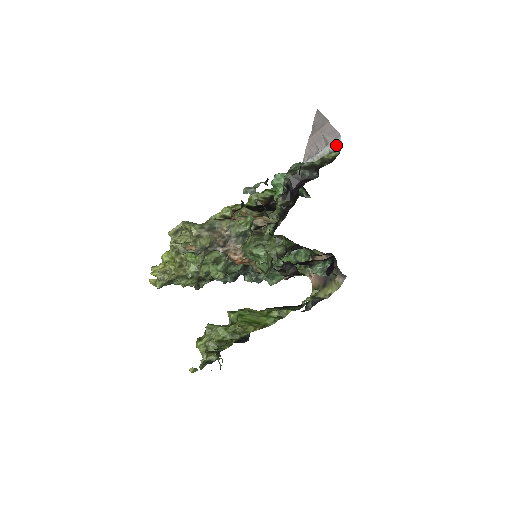
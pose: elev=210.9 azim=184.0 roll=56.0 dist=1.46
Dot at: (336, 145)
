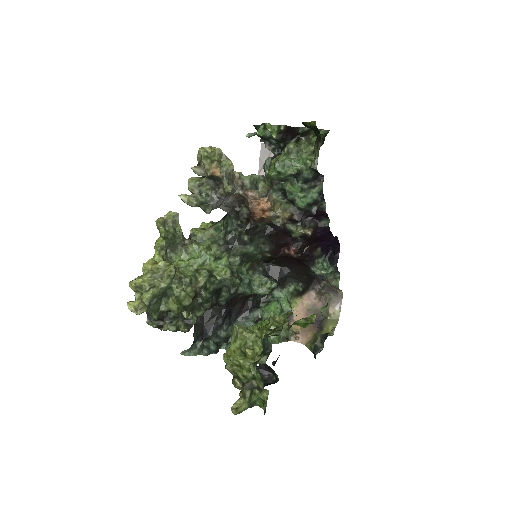
Dot at: occluded
